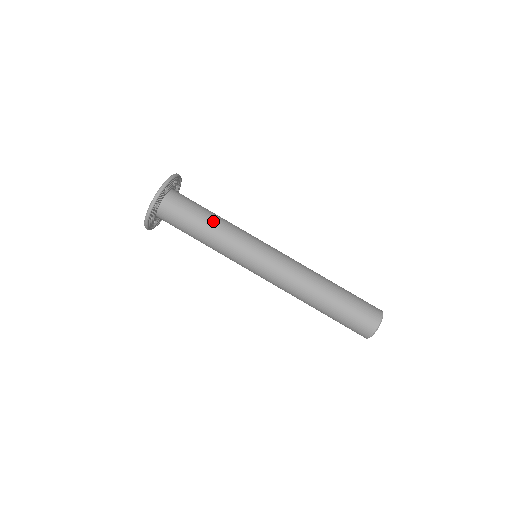
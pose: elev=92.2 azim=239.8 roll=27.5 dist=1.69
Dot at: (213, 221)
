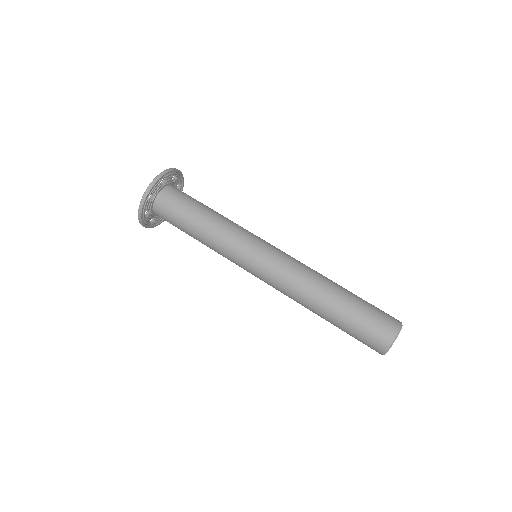
Dot at: (217, 212)
